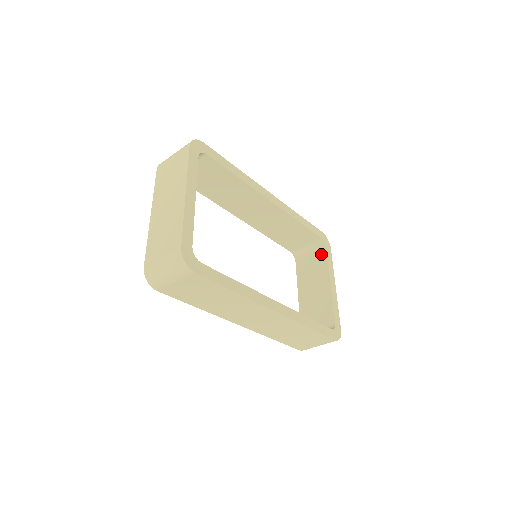
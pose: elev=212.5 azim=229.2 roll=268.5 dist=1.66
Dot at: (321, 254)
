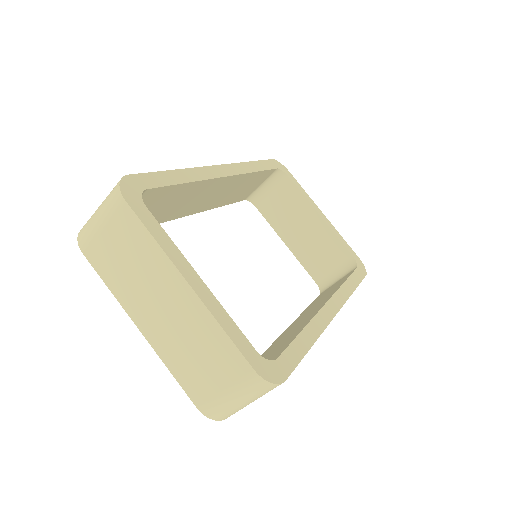
Dot at: (285, 185)
